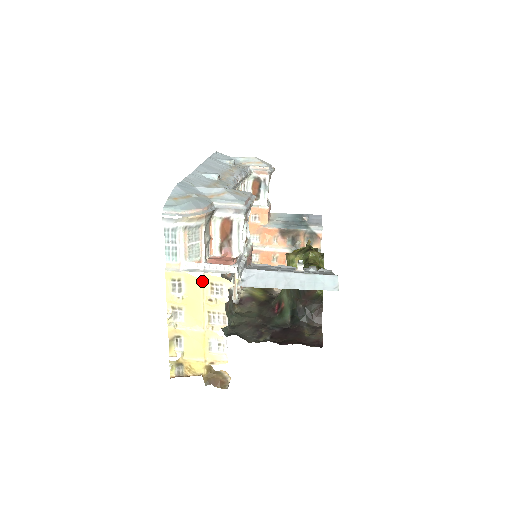
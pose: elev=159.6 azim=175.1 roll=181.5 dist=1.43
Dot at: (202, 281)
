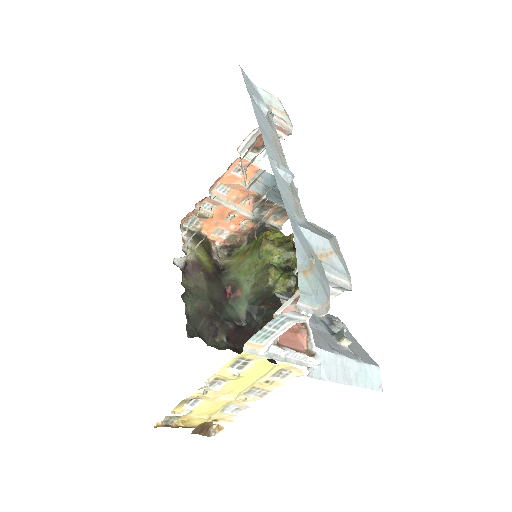
Dot at: (274, 366)
